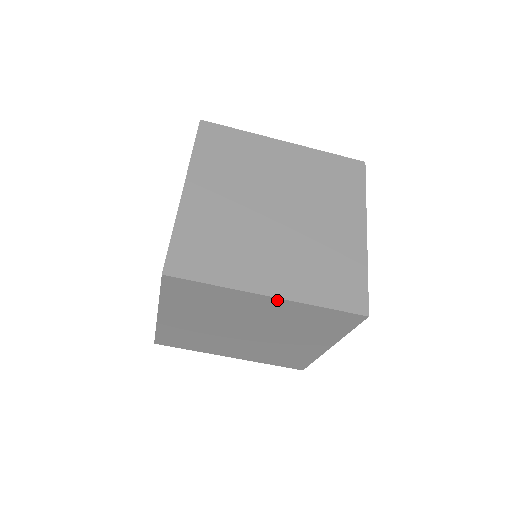
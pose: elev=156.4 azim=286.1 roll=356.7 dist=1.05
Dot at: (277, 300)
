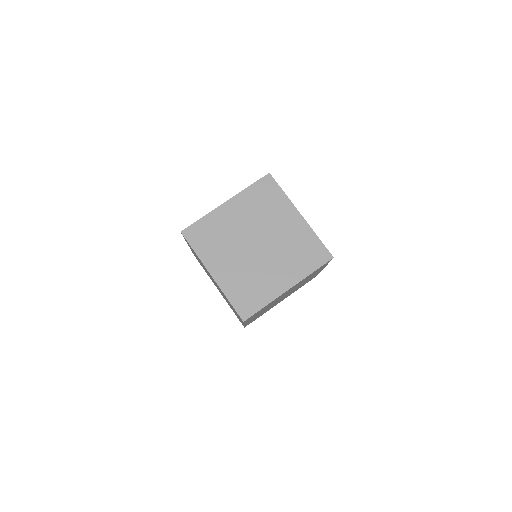
Dot at: (214, 280)
